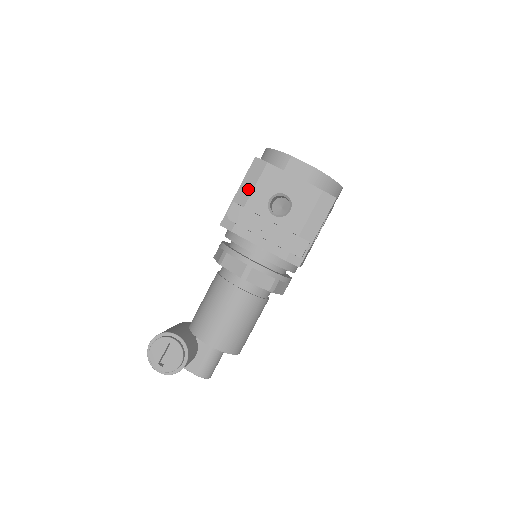
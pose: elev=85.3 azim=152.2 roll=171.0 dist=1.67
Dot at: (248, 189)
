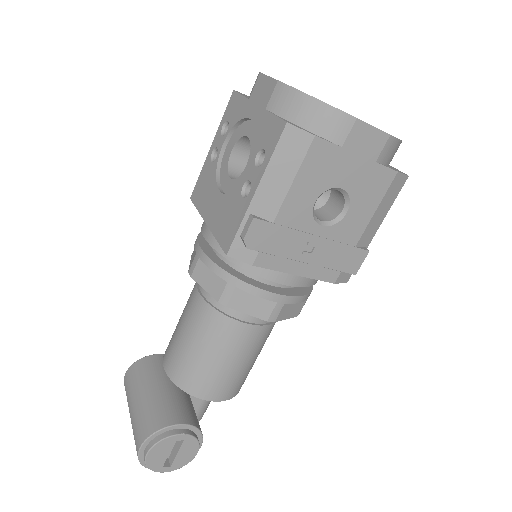
Dot at: (278, 189)
